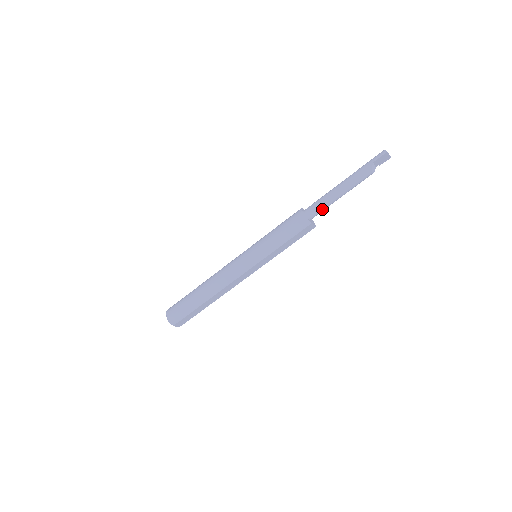
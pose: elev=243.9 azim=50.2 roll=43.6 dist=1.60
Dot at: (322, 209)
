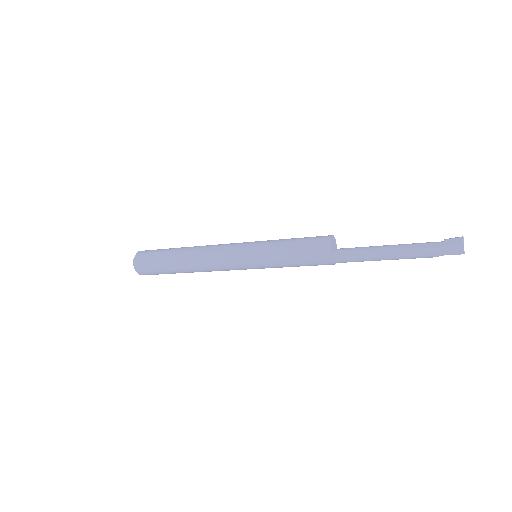
Dot at: occluded
